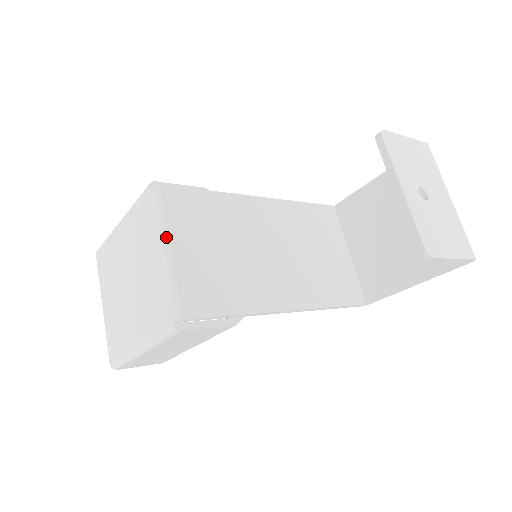
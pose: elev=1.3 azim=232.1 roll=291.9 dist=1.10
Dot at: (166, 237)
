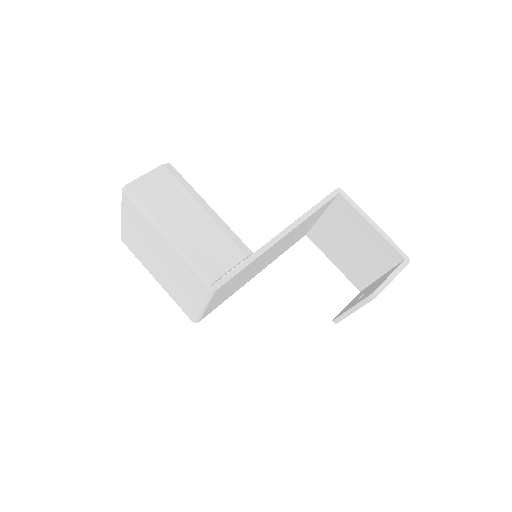
Dot at: (207, 305)
